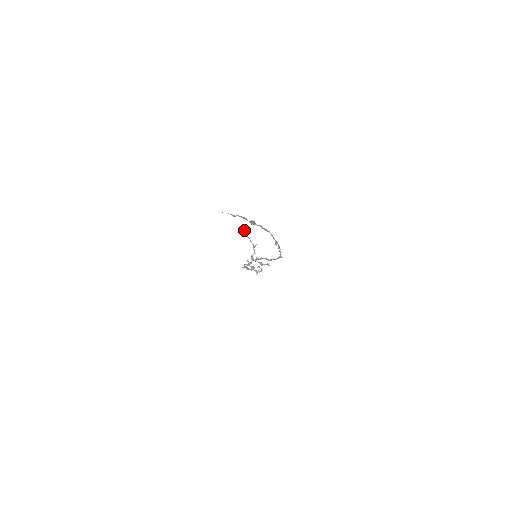
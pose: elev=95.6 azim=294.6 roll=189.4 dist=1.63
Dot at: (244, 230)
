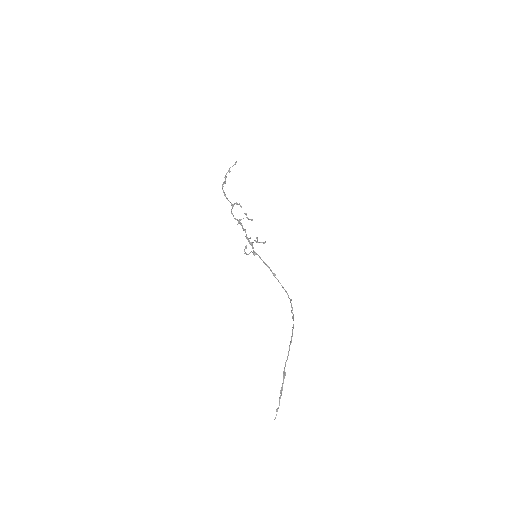
Dot at: (244, 250)
